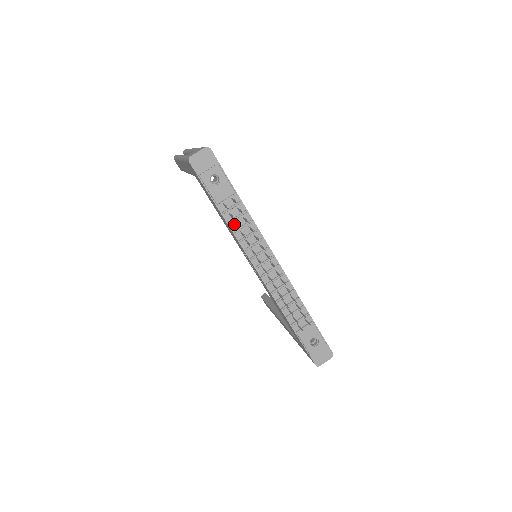
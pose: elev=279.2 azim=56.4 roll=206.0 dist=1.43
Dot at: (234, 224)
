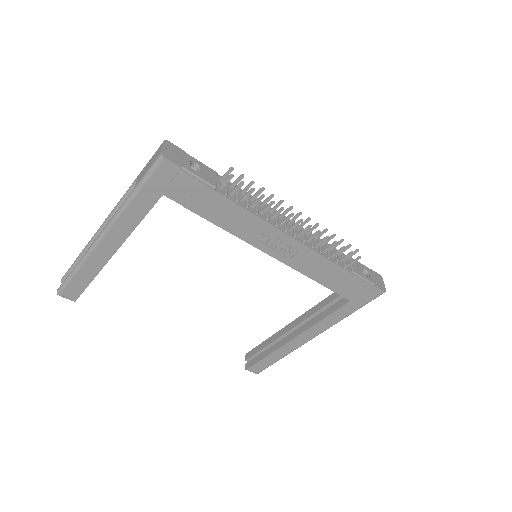
Dot at: (240, 202)
